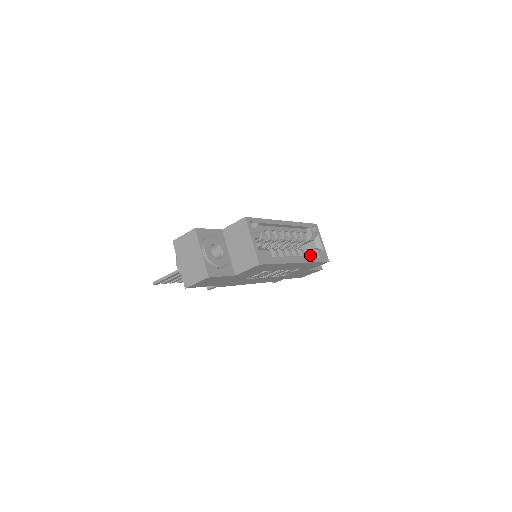
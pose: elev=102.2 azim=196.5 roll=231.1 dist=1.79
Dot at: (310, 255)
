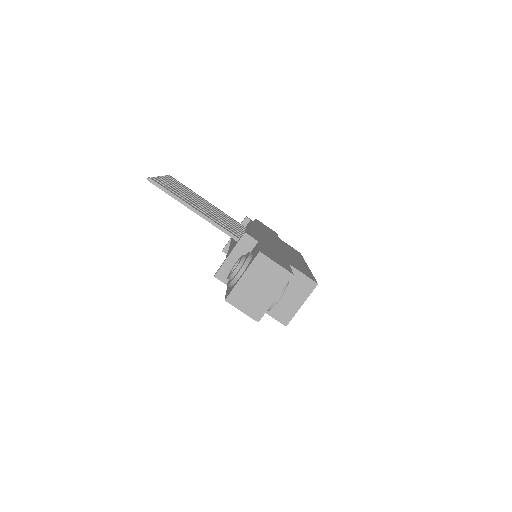
Dot at: occluded
